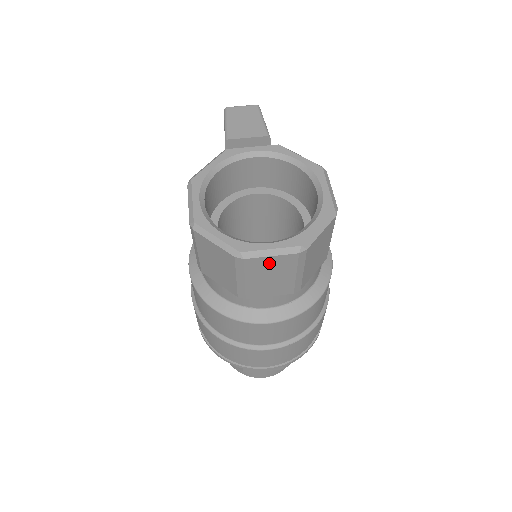
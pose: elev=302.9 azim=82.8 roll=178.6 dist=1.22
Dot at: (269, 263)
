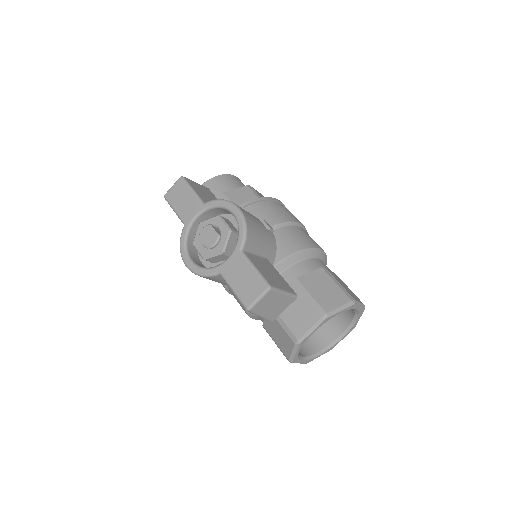
Dot at: occluded
